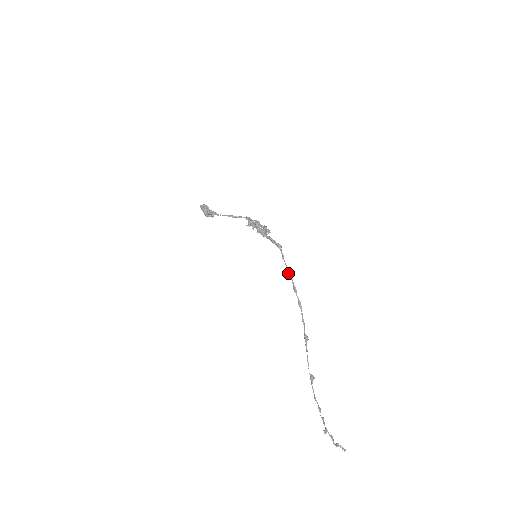
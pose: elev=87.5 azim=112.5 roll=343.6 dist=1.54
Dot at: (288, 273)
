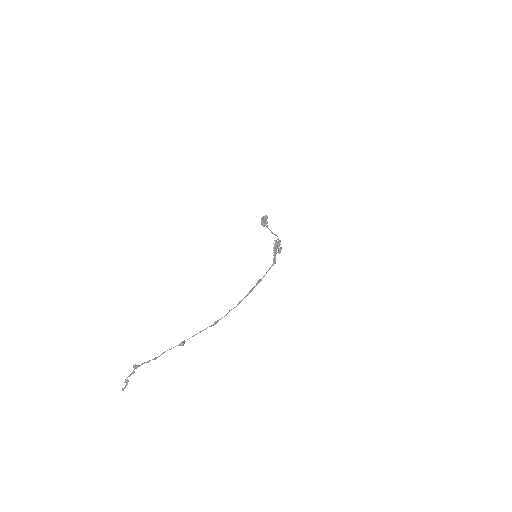
Dot at: (259, 280)
